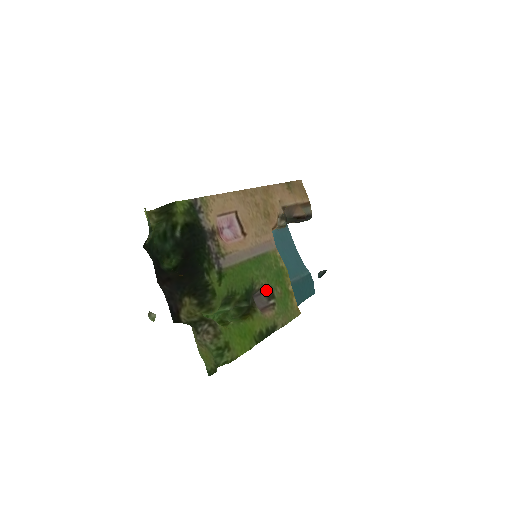
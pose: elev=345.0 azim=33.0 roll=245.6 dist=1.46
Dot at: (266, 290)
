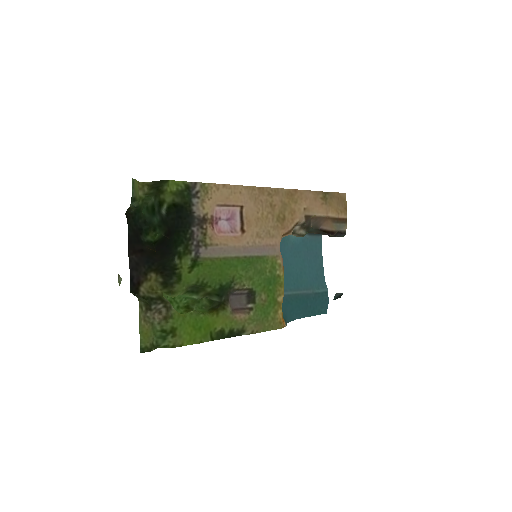
Dot at: (248, 292)
